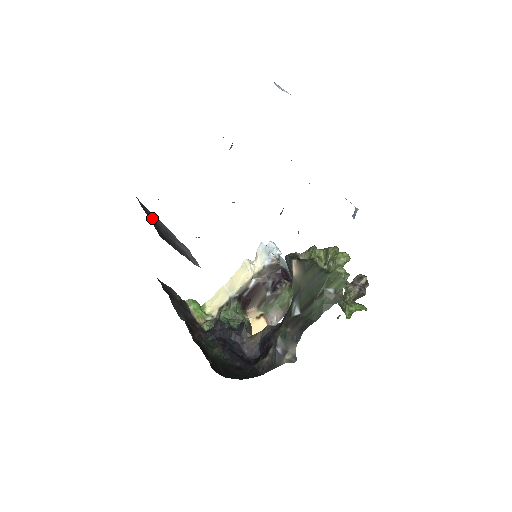
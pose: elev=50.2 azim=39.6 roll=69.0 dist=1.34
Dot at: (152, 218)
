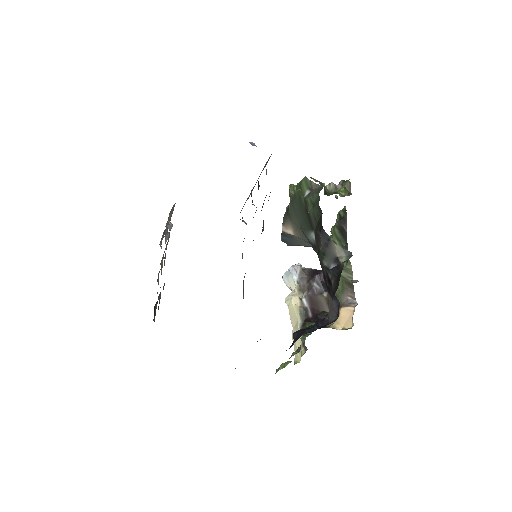
Dot at: occluded
